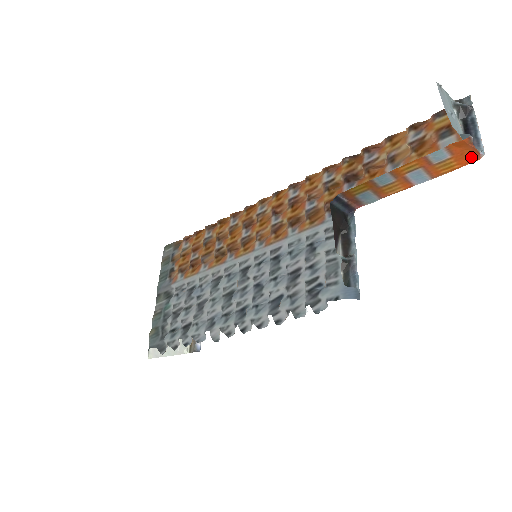
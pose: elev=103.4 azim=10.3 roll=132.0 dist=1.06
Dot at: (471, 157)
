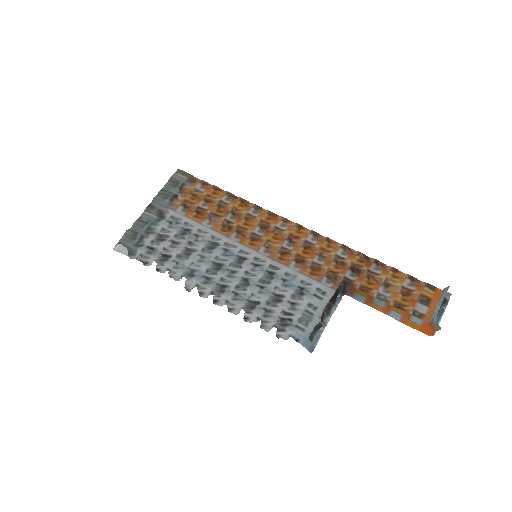
Dot at: (428, 332)
